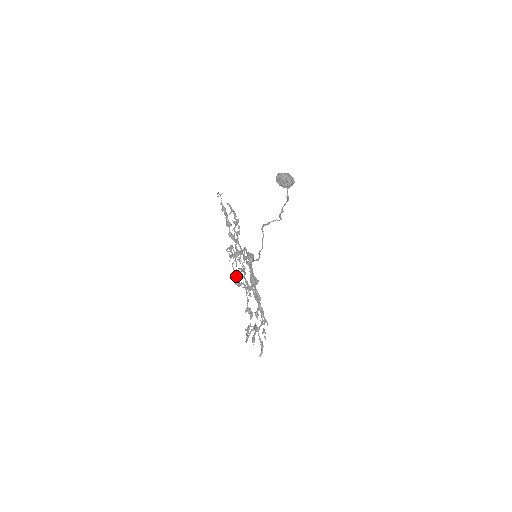
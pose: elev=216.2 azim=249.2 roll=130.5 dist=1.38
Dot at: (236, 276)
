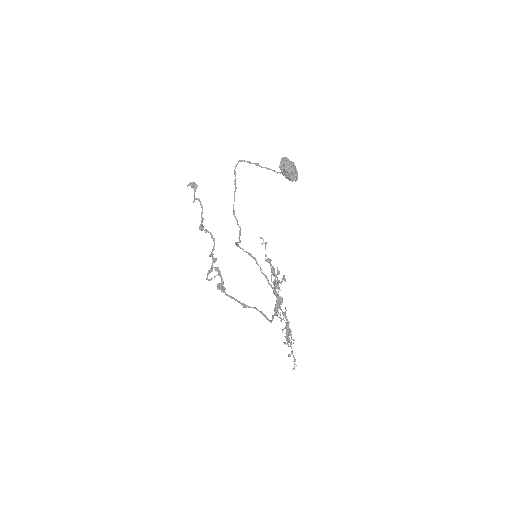
Dot at: (201, 222)
